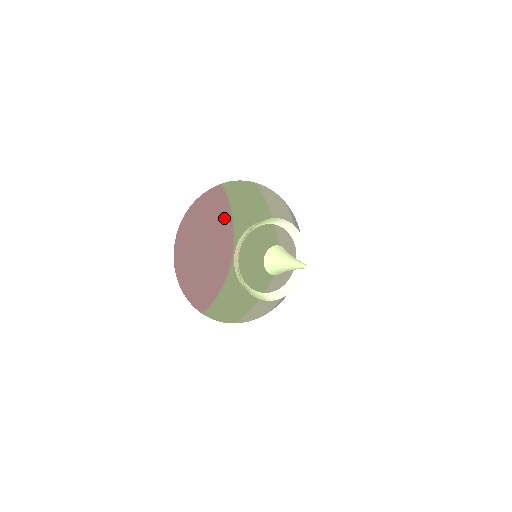
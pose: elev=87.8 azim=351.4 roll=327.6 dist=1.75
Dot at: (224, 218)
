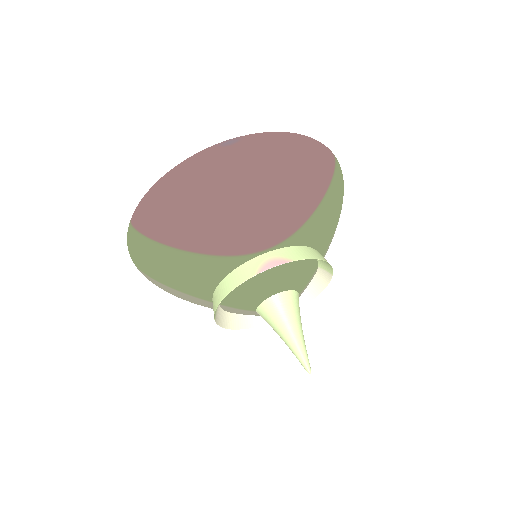
Dot at: (307, 204)
